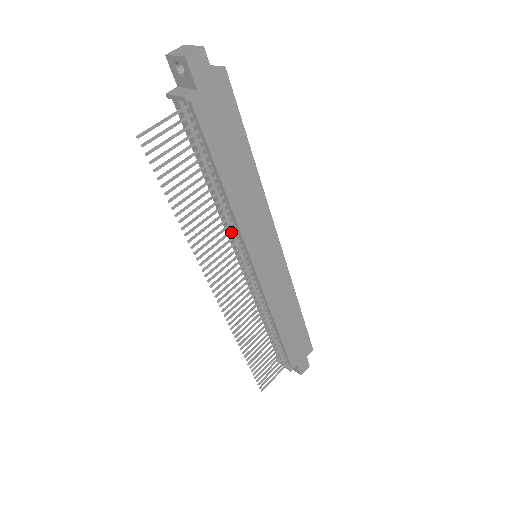
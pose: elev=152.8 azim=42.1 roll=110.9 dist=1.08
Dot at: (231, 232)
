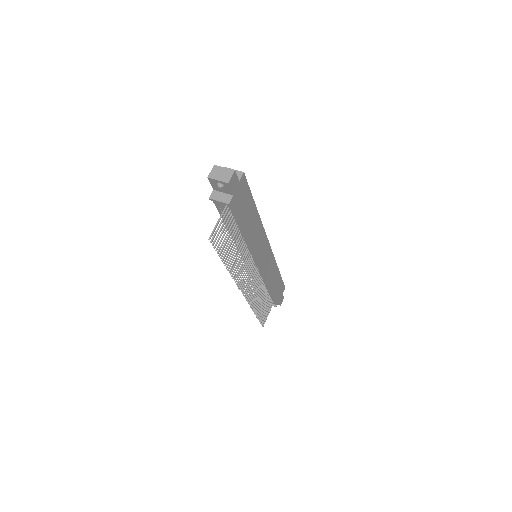
Dot at: (247, 254)
